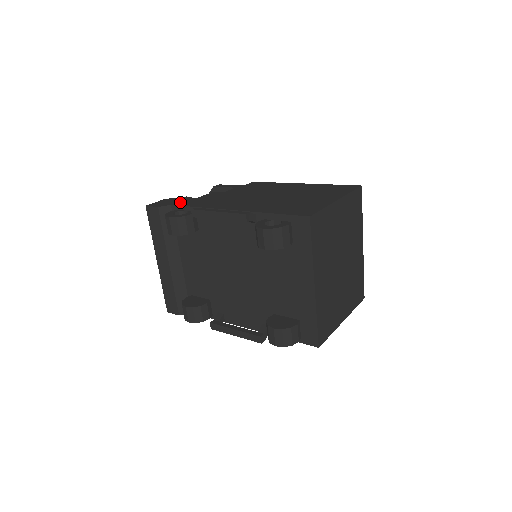
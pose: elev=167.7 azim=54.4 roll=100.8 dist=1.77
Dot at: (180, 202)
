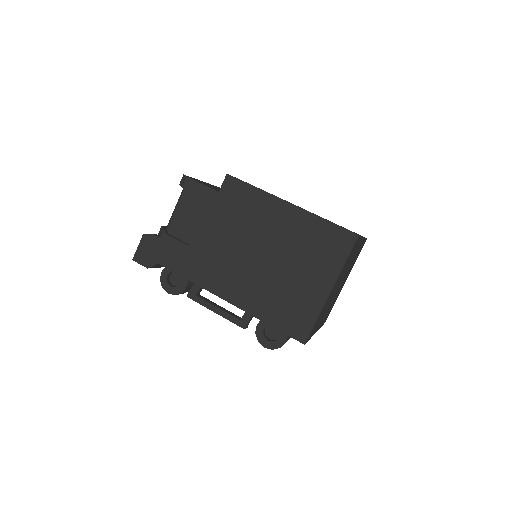
Dot at: (165, 256)
